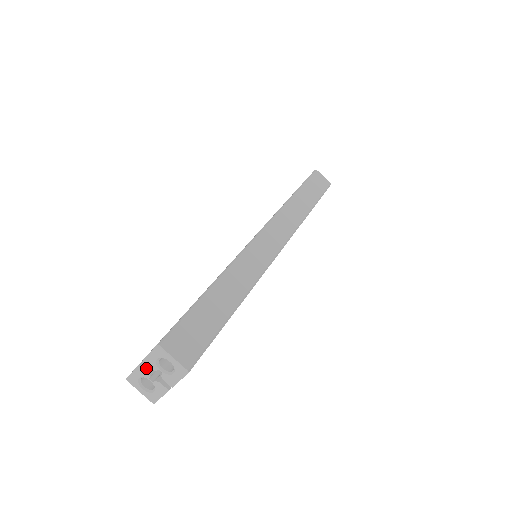
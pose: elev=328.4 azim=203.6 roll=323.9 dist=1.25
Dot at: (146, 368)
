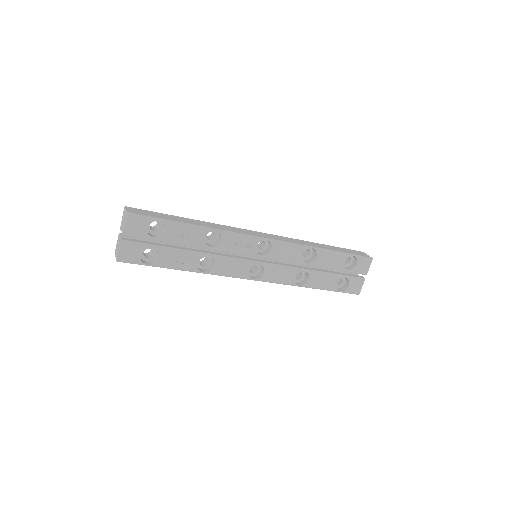
Dot at: (121, 234)
